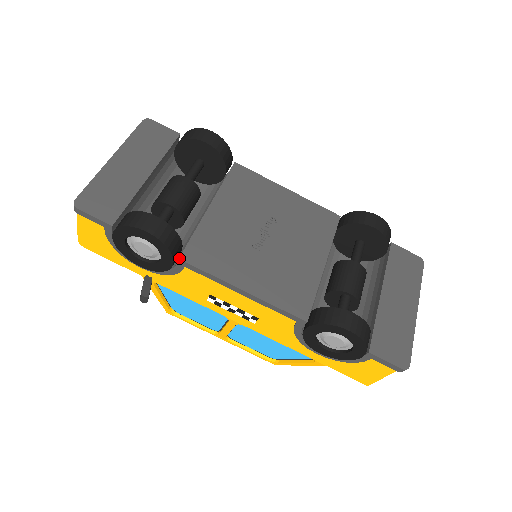
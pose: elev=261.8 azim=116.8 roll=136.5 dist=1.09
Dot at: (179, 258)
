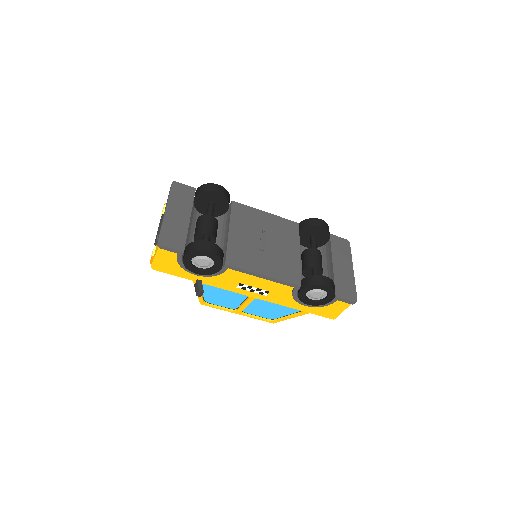
Dot at: (225, 264)
